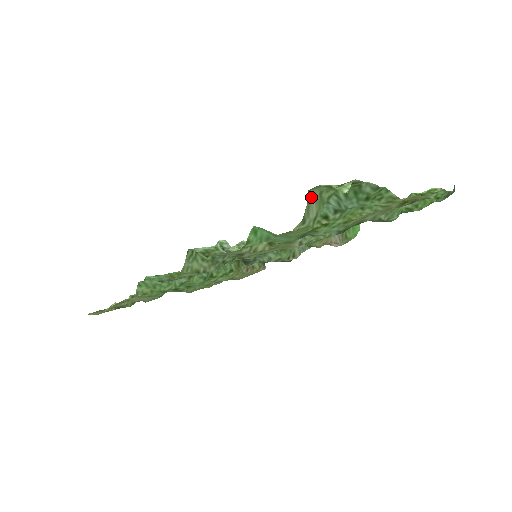
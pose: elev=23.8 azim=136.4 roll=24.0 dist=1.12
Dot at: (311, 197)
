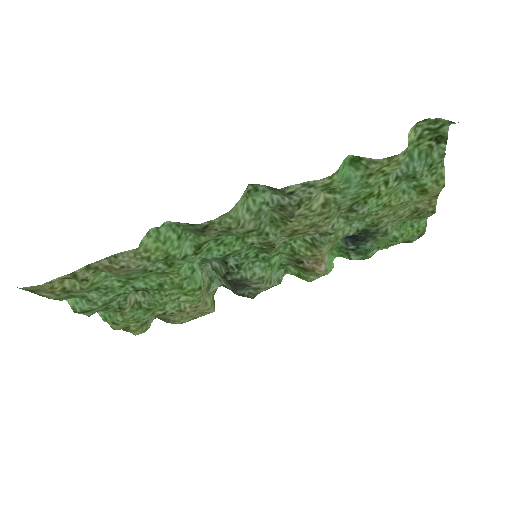
Dot at: (408, 137)
